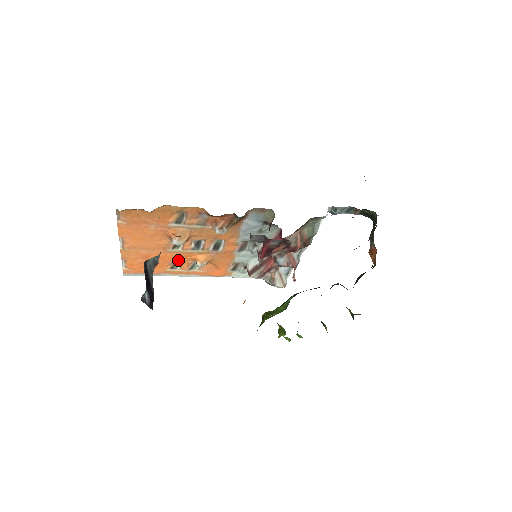
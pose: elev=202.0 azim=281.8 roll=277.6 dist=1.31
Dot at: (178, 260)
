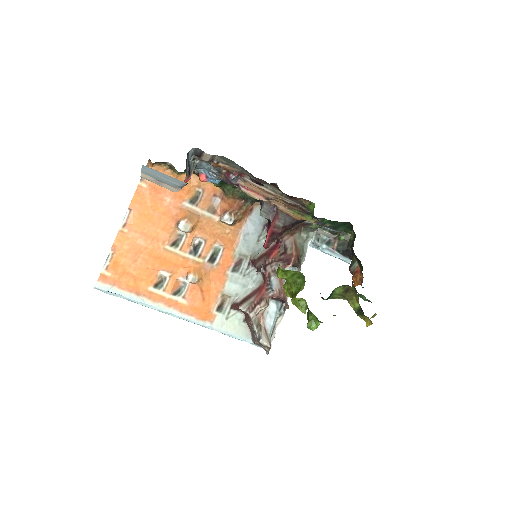
Dot at: (169, 270)
